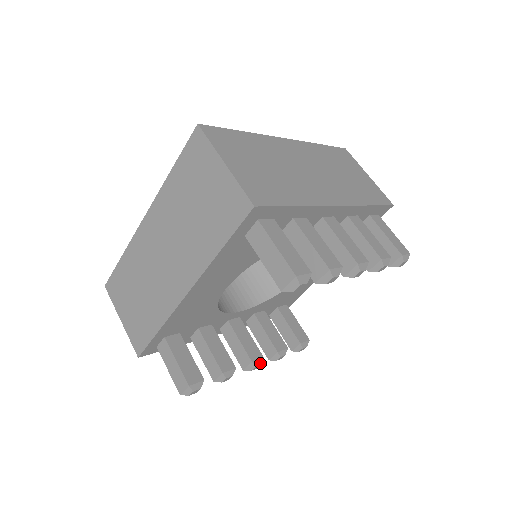
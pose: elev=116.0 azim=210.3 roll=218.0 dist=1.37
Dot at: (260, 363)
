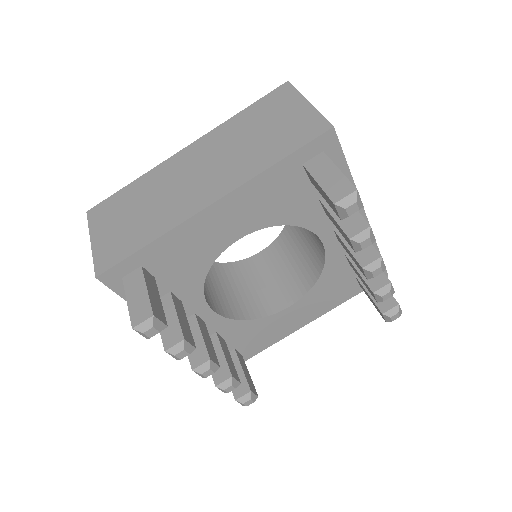
Dot at: (215, 370)
